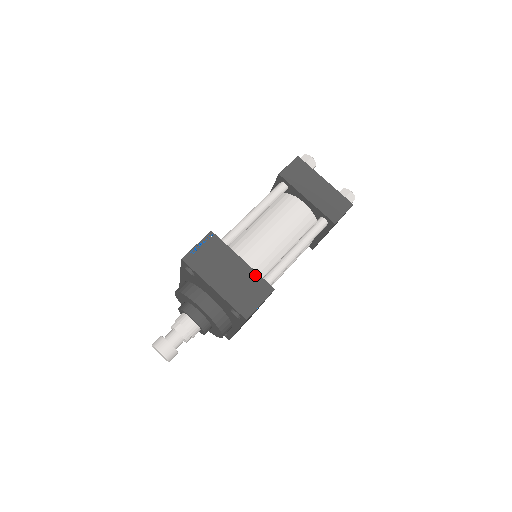
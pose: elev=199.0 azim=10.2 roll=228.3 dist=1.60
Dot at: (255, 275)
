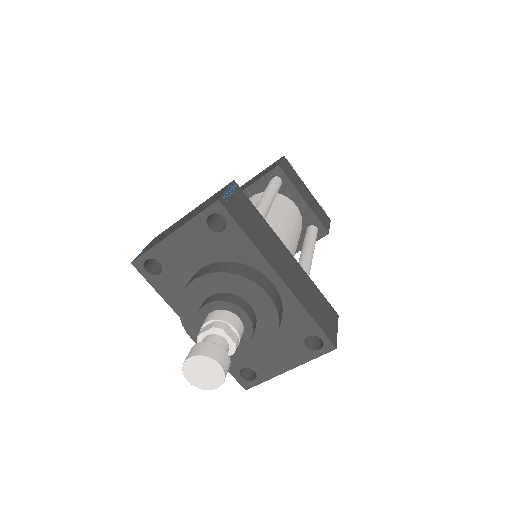
Dot at: occluded
